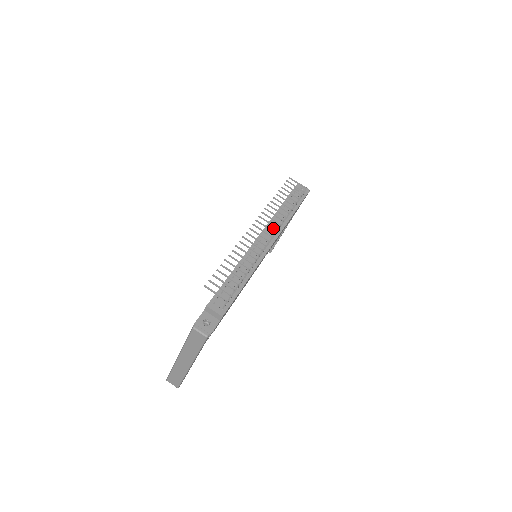
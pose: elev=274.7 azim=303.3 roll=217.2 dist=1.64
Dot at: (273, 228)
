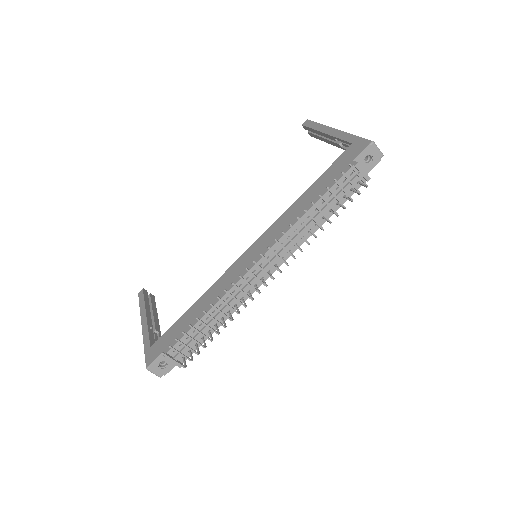
Dot at: (287, 247)
